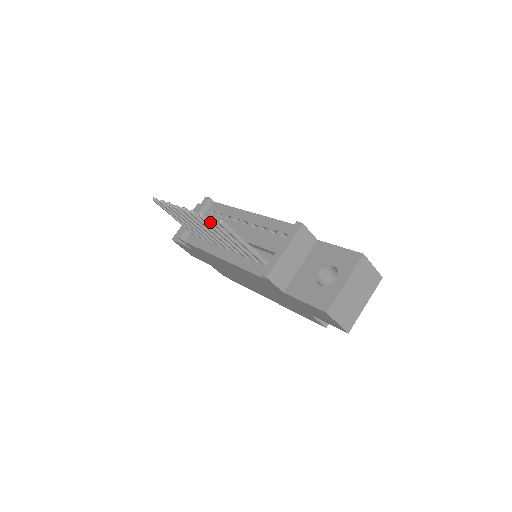
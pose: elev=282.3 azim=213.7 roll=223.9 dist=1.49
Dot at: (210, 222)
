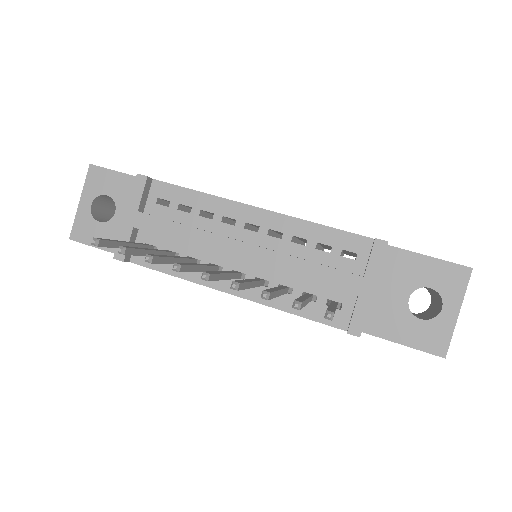
Dot at: (273, 294)
